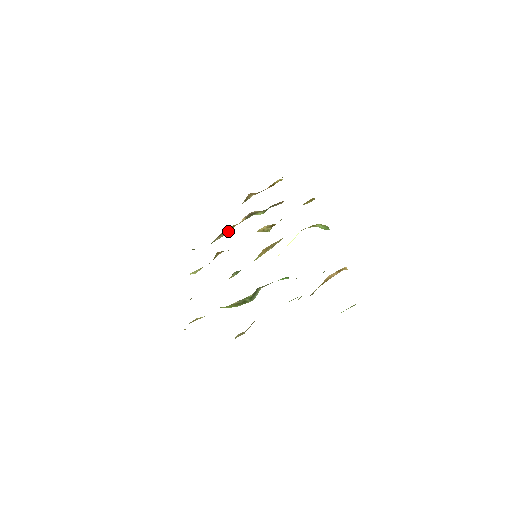
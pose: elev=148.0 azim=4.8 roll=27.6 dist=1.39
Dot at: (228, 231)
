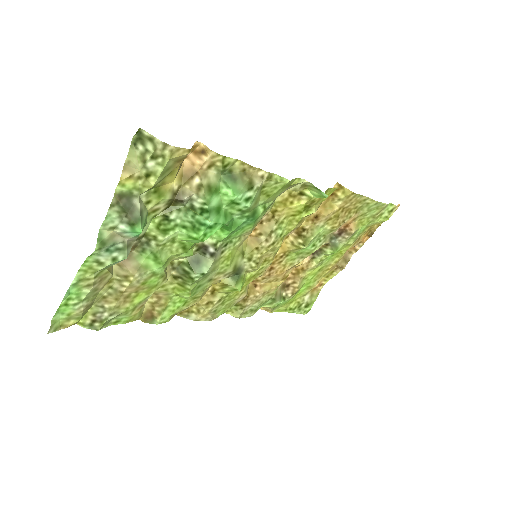
Dot at: (297, 280)
